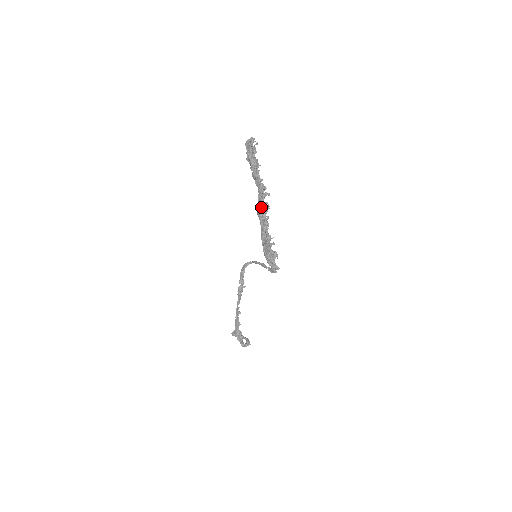
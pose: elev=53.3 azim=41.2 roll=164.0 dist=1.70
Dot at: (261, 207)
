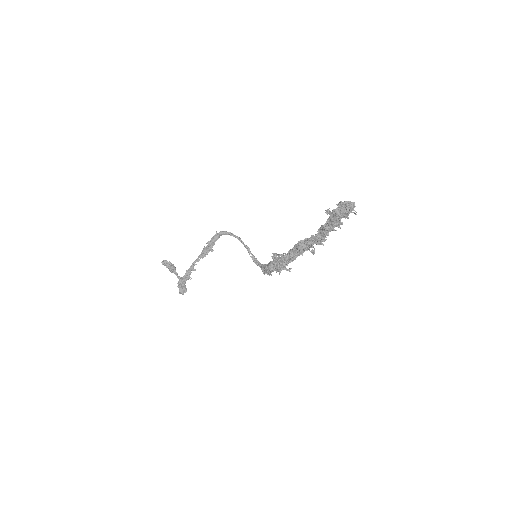
Dot at: (306, 247)
